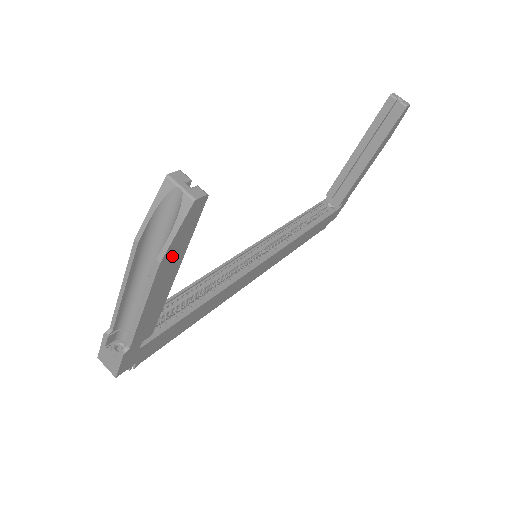
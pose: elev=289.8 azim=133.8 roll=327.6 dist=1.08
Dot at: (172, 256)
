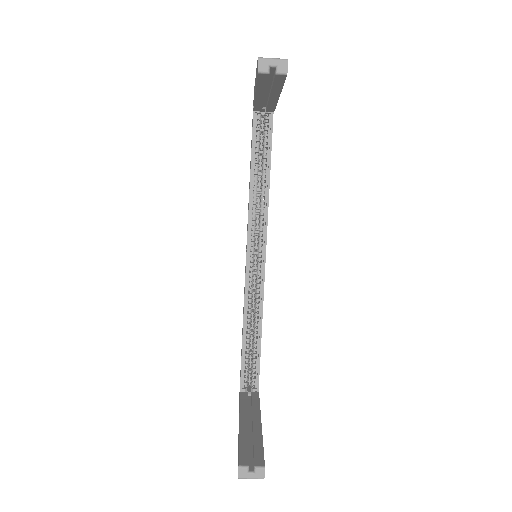
Dot at: occluded
